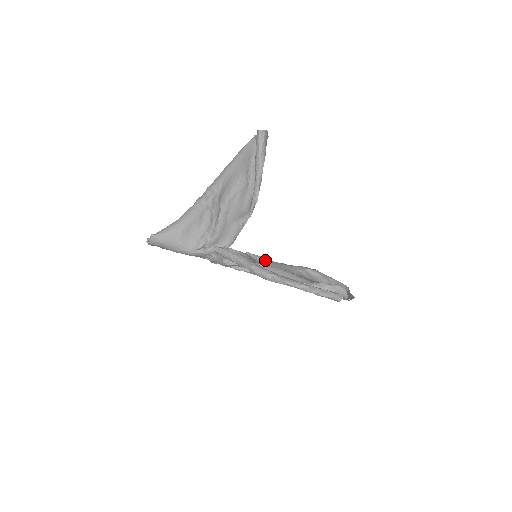
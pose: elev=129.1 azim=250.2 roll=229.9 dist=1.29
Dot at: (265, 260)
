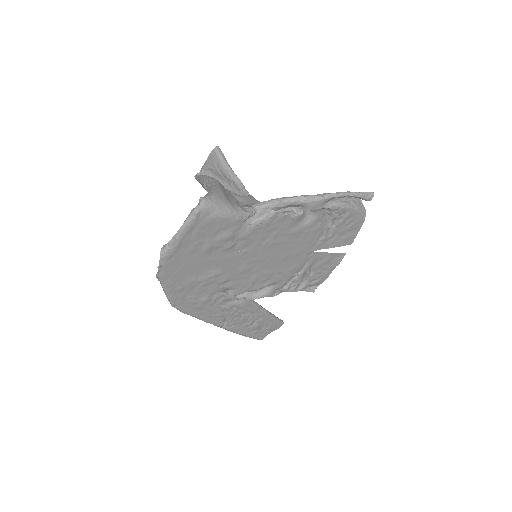
Dot at: (242, 294)
